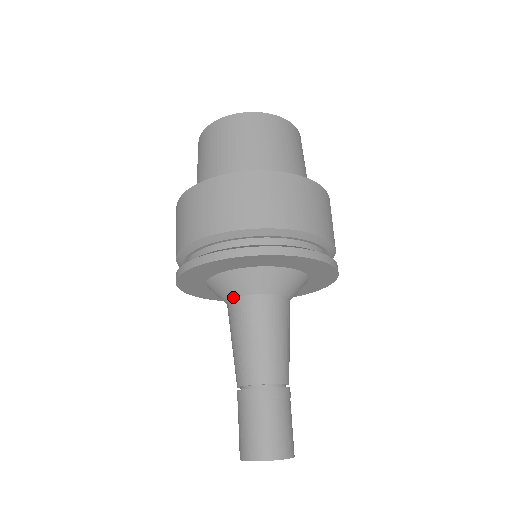
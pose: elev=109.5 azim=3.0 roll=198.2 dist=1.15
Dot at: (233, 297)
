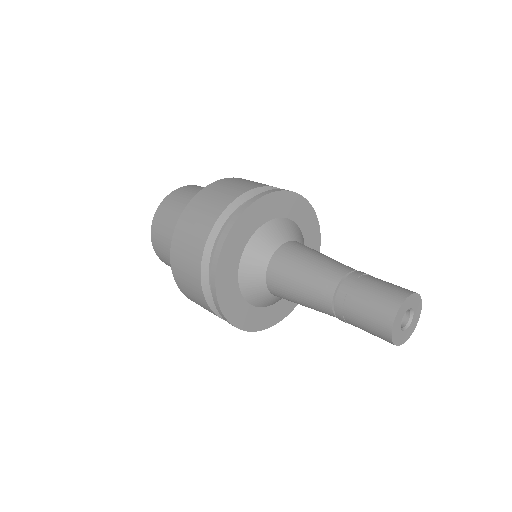
Dot at: (283, 243)
